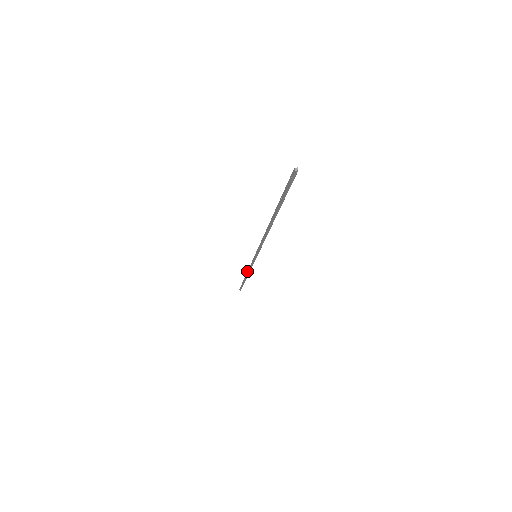
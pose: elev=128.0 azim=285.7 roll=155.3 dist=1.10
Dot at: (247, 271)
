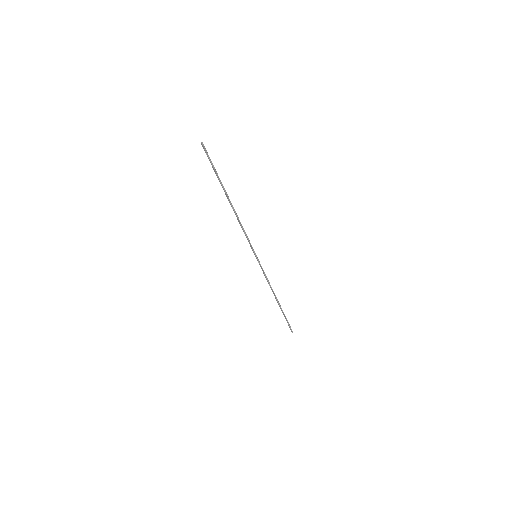
Dot at: occluded
